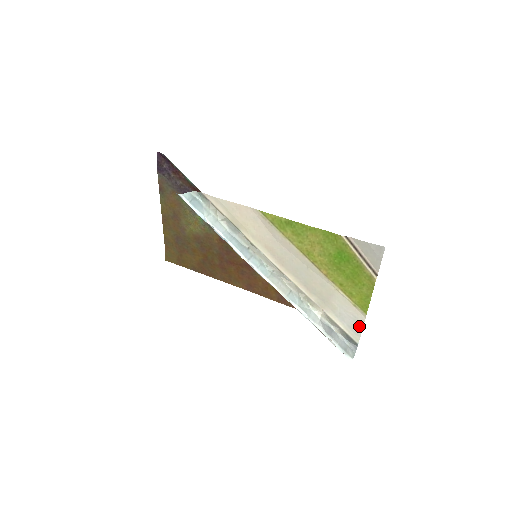
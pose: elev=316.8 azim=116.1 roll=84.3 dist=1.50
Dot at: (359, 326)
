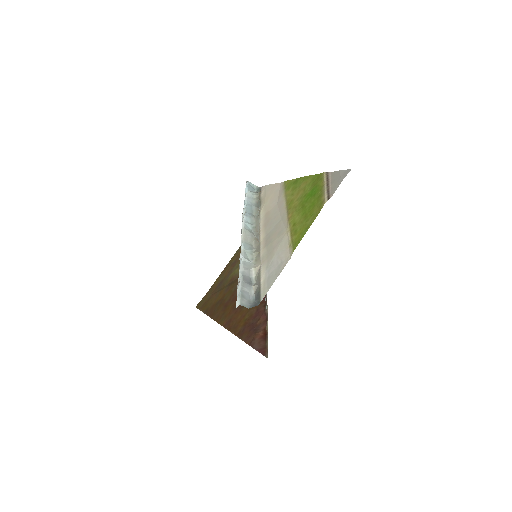
Dot at: (278, 273)
